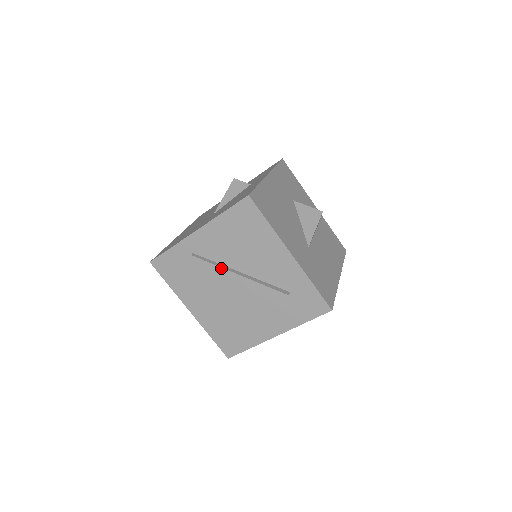
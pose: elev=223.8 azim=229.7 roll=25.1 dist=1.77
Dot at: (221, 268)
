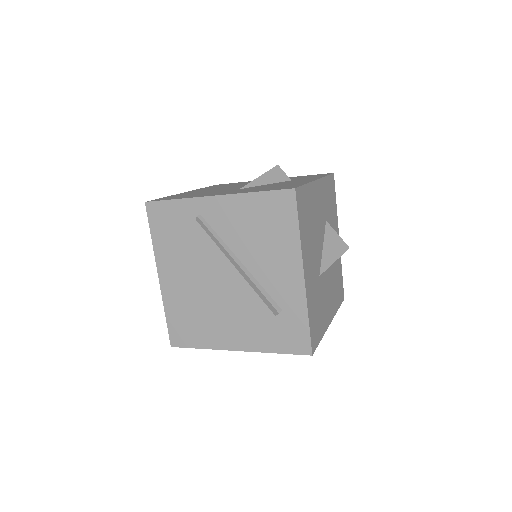
Dot at: (219, 249)
